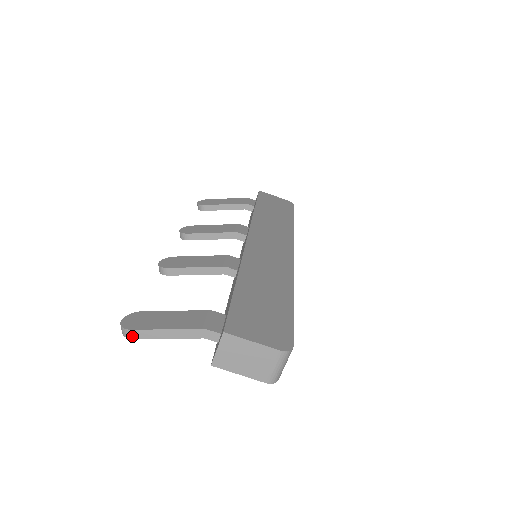
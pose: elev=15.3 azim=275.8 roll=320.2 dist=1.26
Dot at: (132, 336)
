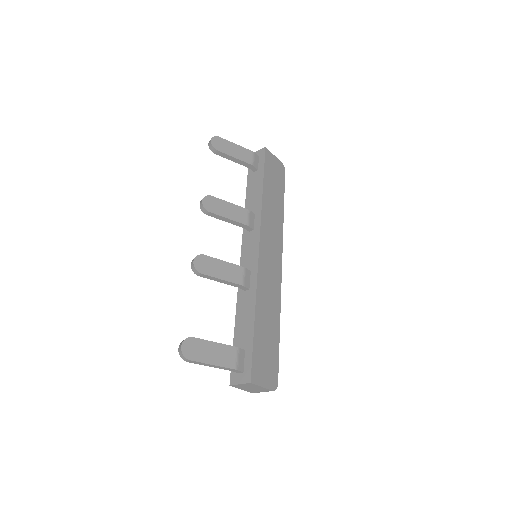
Dot at: (188, 361)
